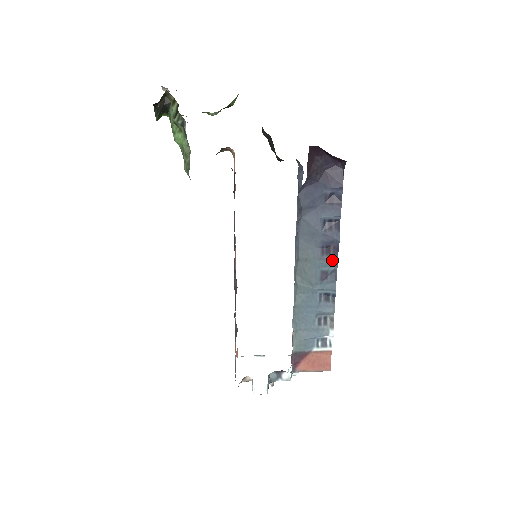
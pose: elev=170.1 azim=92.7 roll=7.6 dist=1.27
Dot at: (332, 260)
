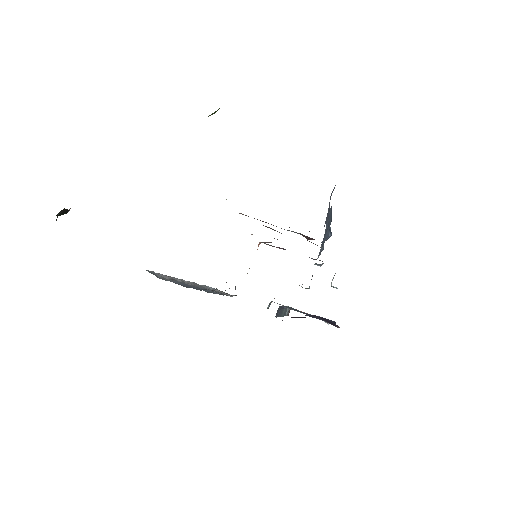
Dot at: occluded
